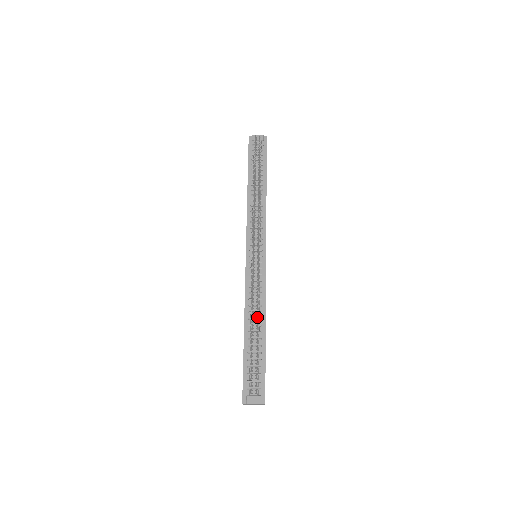
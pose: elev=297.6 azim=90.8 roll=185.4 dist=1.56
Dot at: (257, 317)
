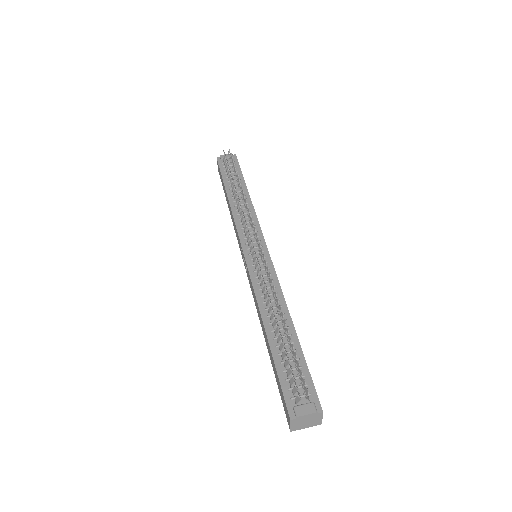
Dot at: (277, 312)
